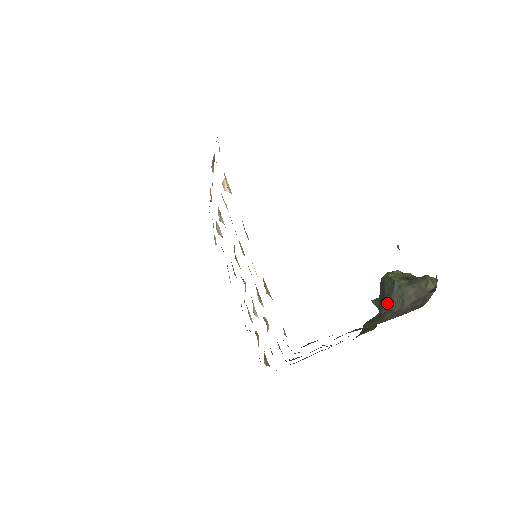
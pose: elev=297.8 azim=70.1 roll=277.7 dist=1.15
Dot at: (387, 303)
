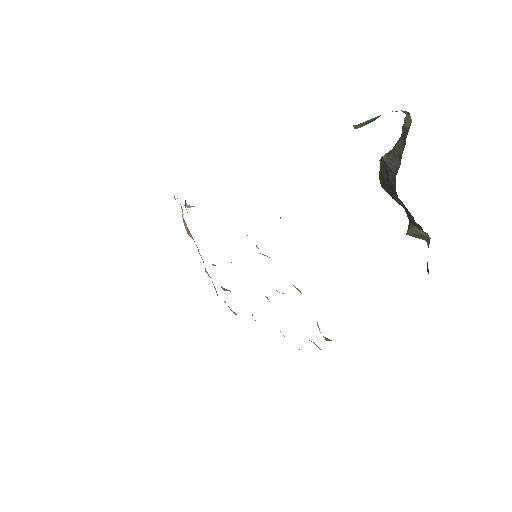
Dot at: (392, 177)
